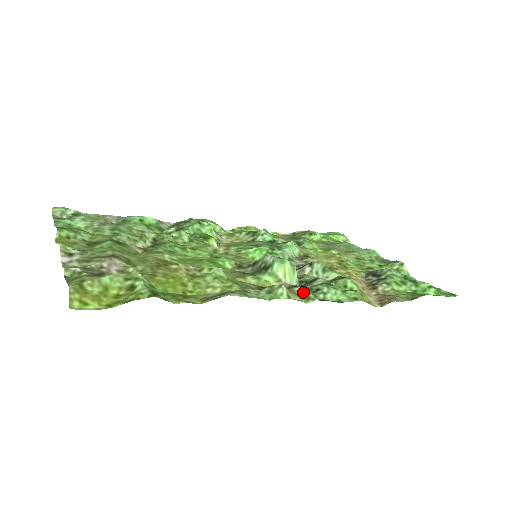
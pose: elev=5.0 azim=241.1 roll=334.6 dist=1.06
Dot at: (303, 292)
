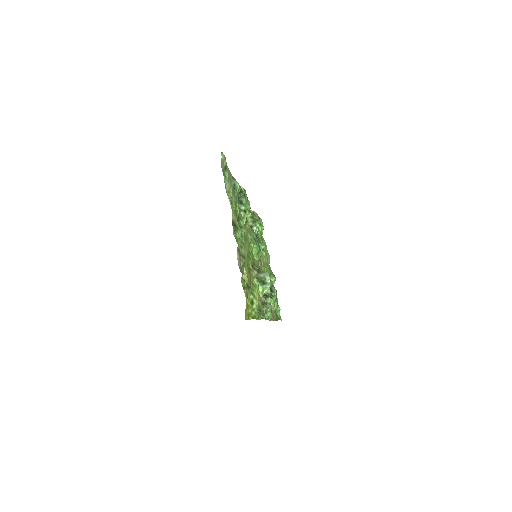
Dot at: occluded
